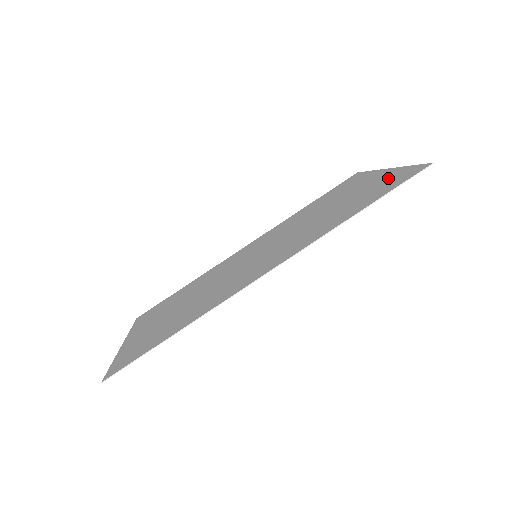
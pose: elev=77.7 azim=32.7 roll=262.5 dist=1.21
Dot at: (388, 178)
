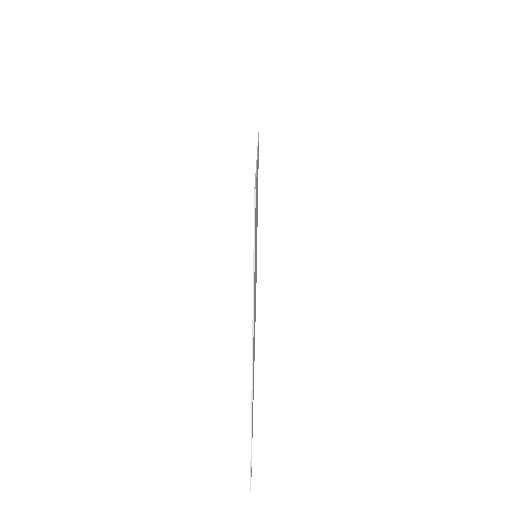
Dot at: occluded
